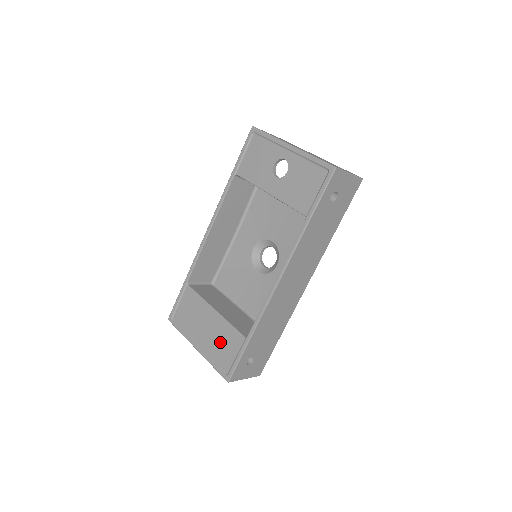
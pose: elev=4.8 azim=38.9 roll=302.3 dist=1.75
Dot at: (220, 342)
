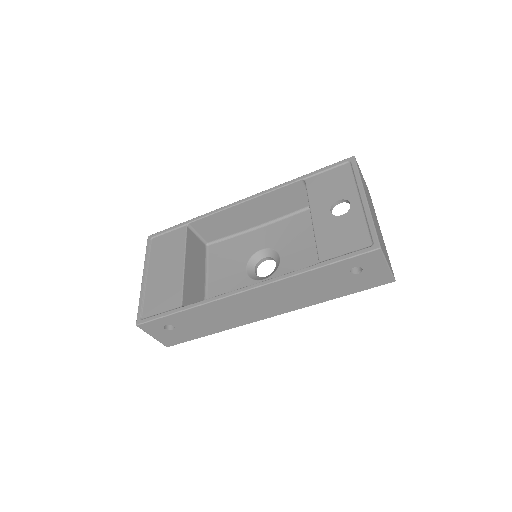
Dot at: (163, 290)
